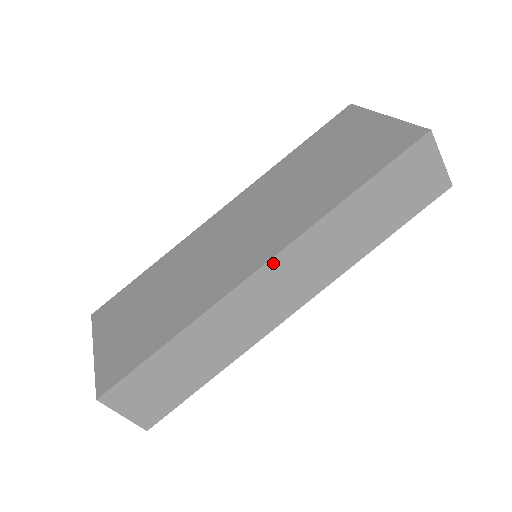
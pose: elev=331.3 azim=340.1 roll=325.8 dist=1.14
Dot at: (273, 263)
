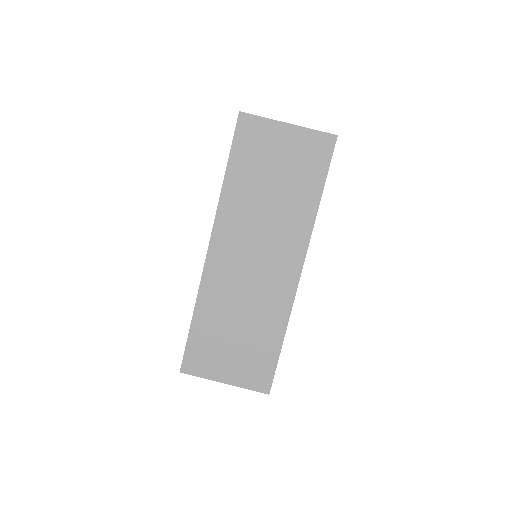
Dot at: (303, 264)
